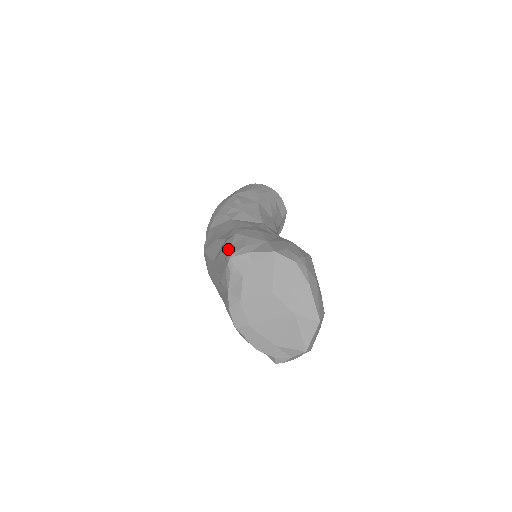
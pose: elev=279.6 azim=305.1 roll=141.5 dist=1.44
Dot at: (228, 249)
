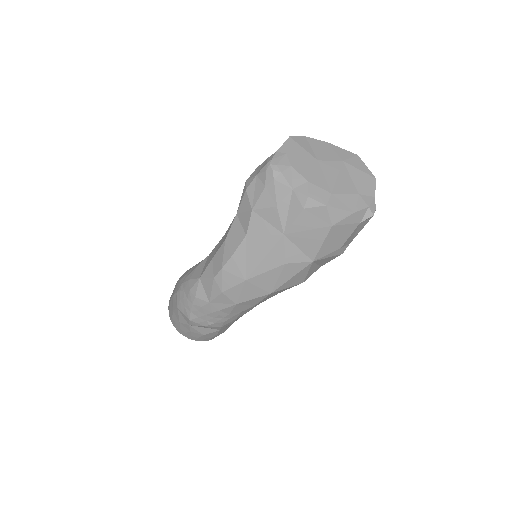
Dot at: (257, 180)
